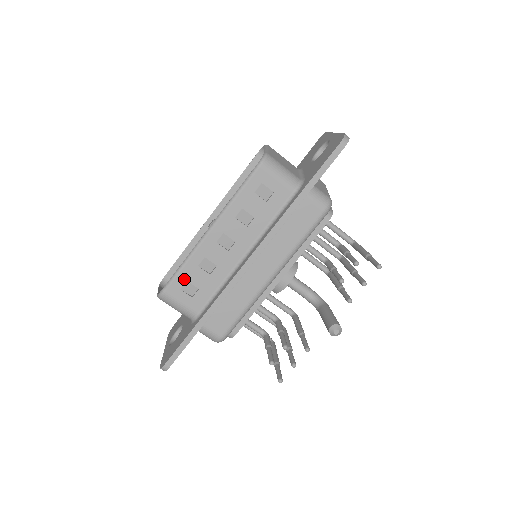
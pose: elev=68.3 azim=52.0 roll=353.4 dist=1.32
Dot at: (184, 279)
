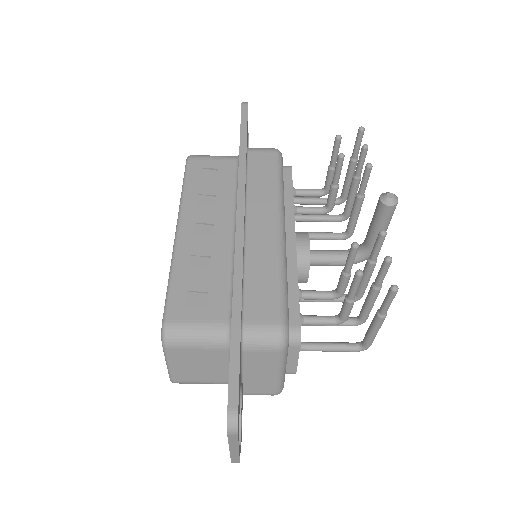
Dot at: (182, 292)
